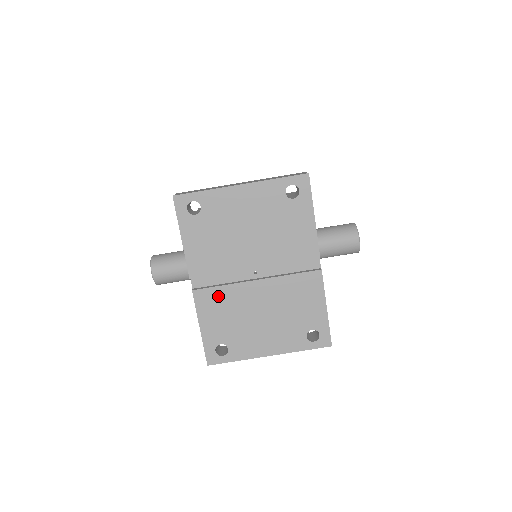
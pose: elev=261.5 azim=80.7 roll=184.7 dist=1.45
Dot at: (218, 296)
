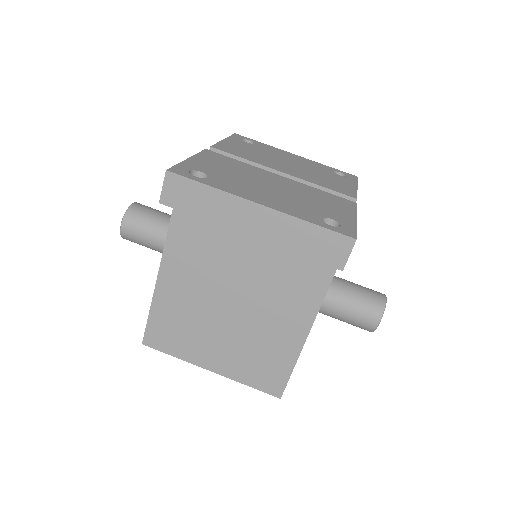
Dot at: (230, 161)
